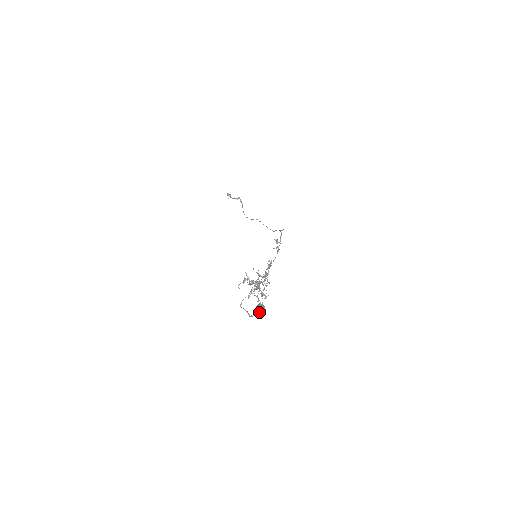
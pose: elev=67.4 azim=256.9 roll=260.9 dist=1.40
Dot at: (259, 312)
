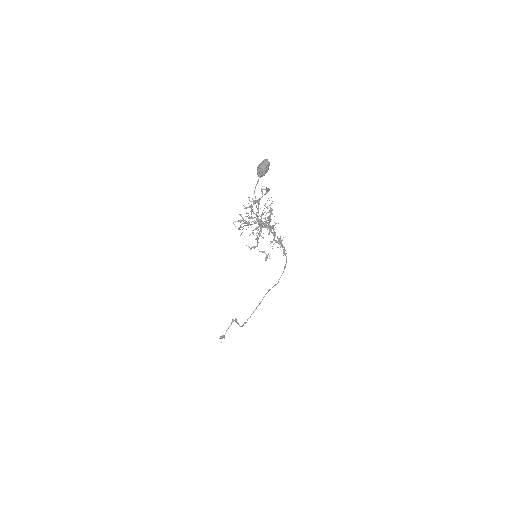
Dot at: (261, 166)
